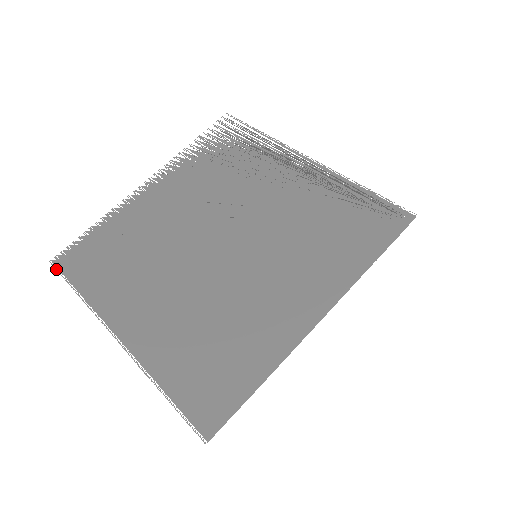
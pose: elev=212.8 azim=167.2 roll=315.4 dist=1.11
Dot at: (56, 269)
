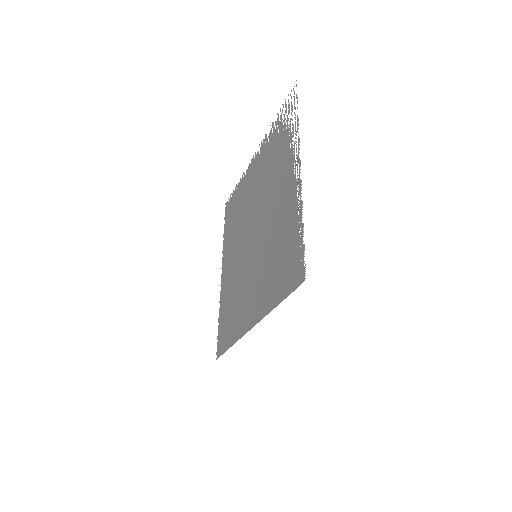
Dot at: (225, 211)
